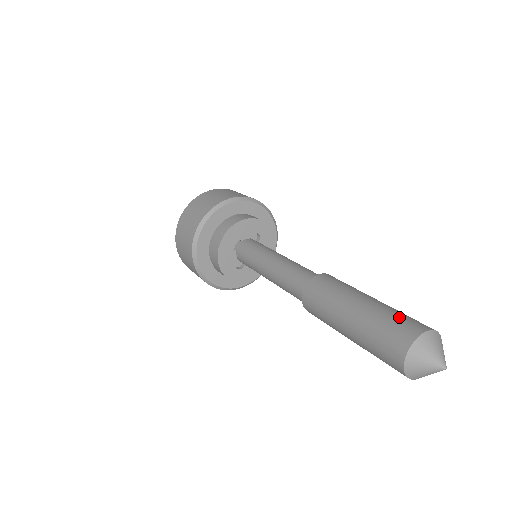
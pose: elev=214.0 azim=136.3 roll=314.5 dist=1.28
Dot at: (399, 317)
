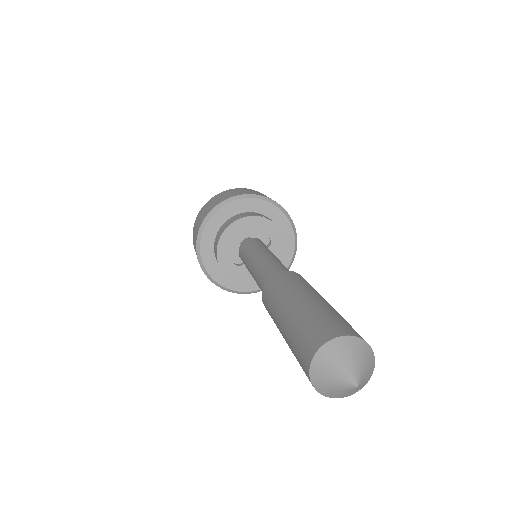
Dot at: (338, 318)
